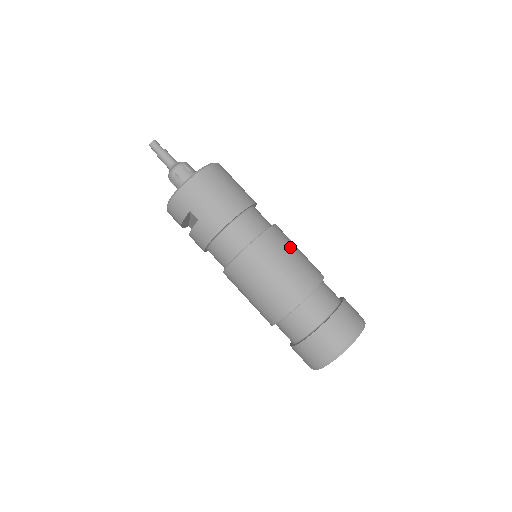
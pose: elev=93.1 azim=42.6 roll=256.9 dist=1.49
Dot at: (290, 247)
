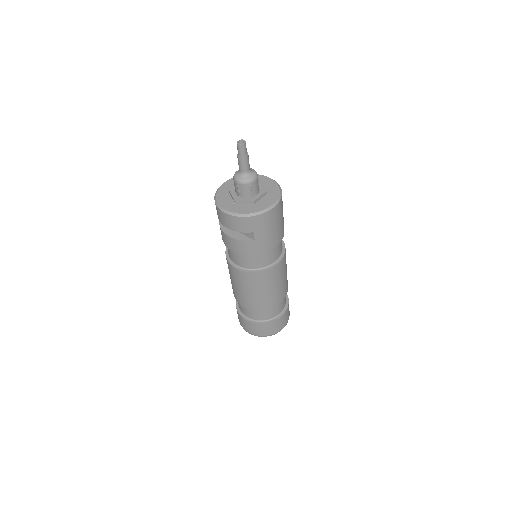
Dot at: occluded
